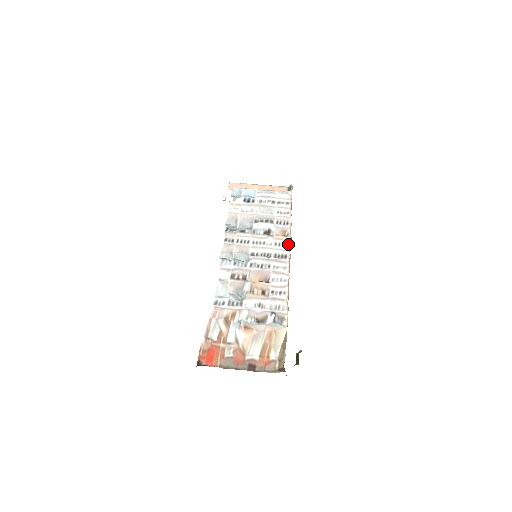
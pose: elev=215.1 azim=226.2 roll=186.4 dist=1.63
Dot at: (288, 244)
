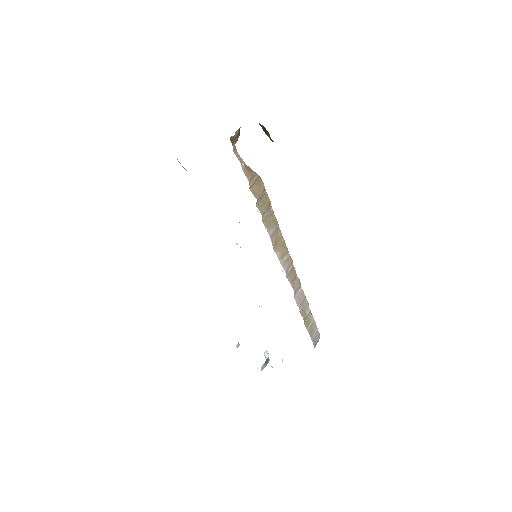
Dot at: (295, 271)
